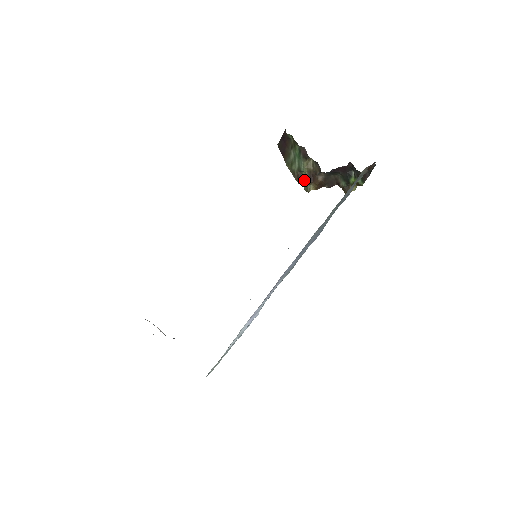
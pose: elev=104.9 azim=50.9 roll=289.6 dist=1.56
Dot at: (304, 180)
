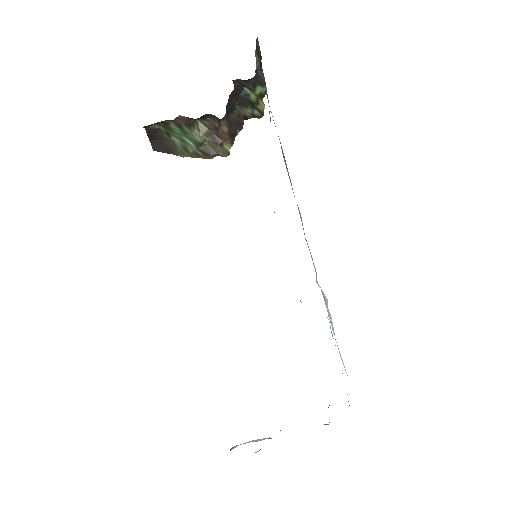
Dot at: (213, 149)
